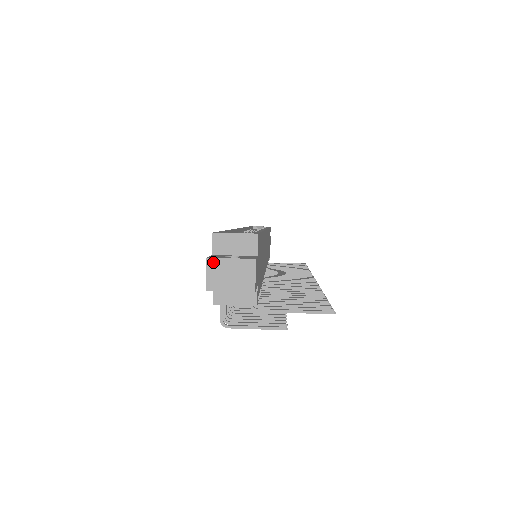
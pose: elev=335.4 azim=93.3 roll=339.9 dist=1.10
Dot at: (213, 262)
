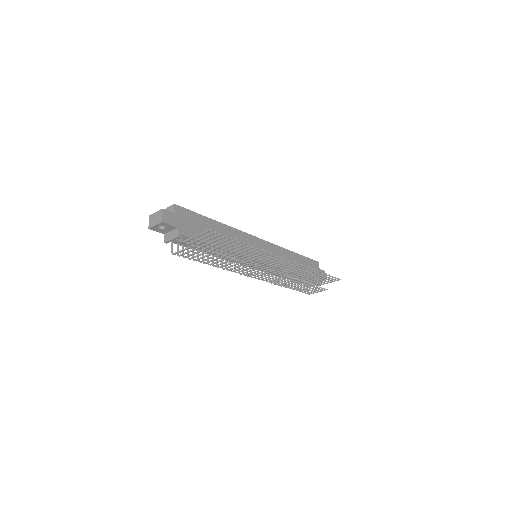
Dot at: (150, 216)
